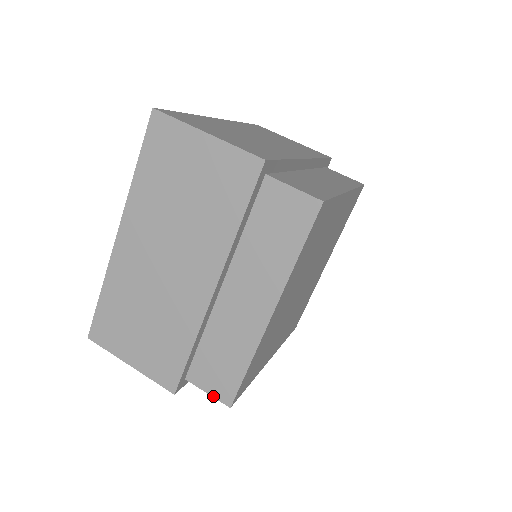
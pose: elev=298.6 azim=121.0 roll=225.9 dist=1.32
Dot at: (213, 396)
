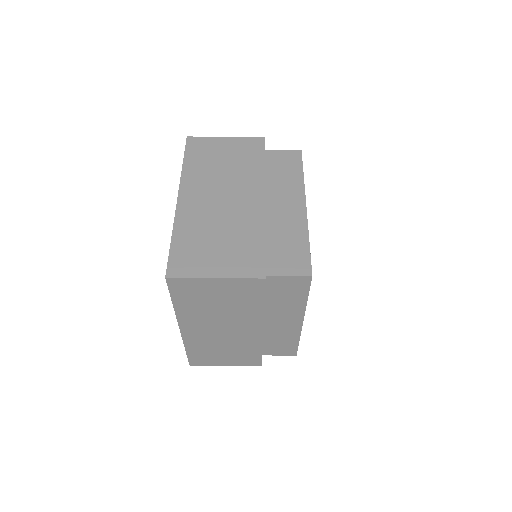
Dot at: (283, 355)
